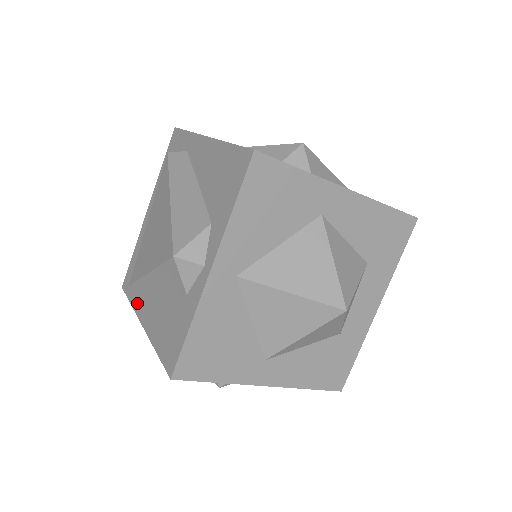
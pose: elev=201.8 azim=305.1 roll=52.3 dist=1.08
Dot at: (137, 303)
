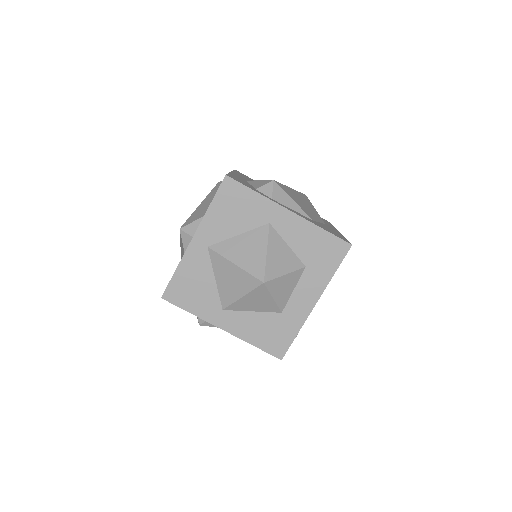
Dot at: occluded
